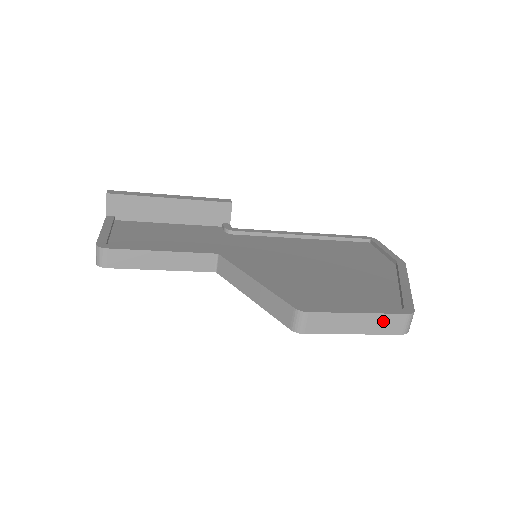
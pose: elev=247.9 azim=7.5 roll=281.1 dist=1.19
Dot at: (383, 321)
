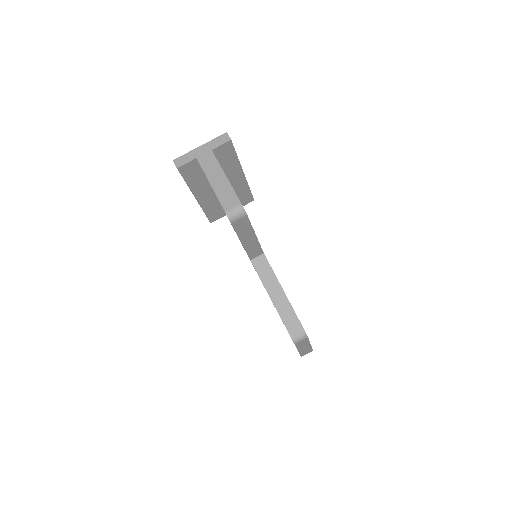
Dot at: (308, 350)
